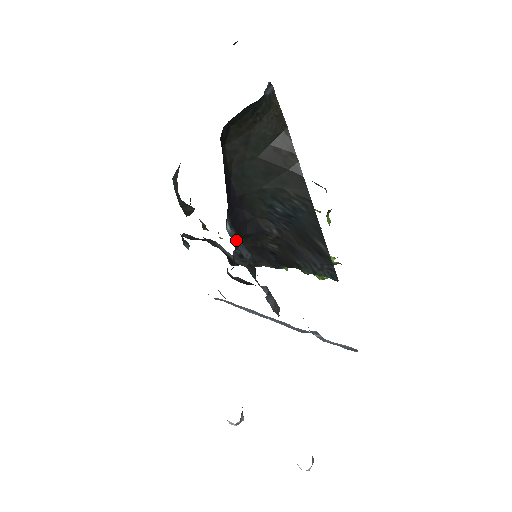
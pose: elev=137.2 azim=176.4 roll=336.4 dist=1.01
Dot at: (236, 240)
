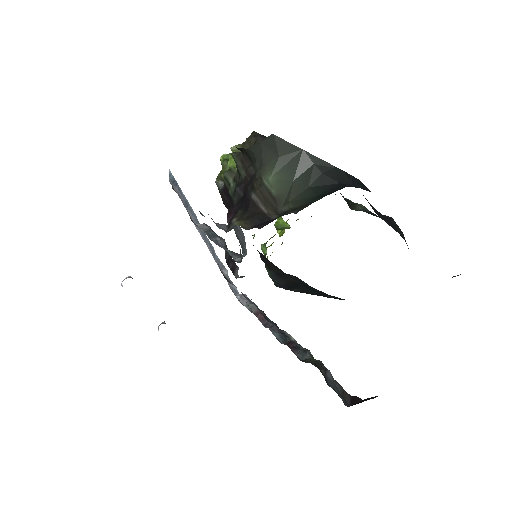
Dot at: occluded
